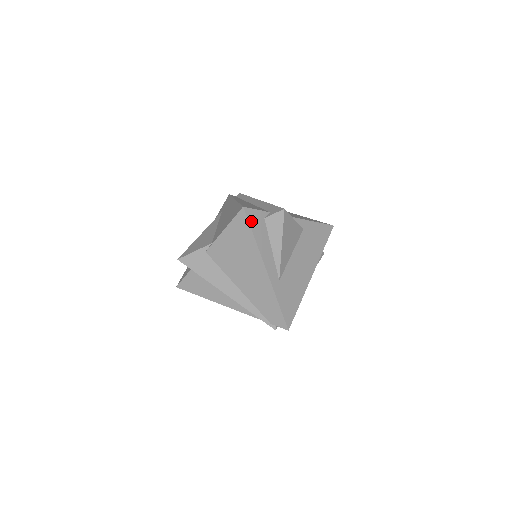
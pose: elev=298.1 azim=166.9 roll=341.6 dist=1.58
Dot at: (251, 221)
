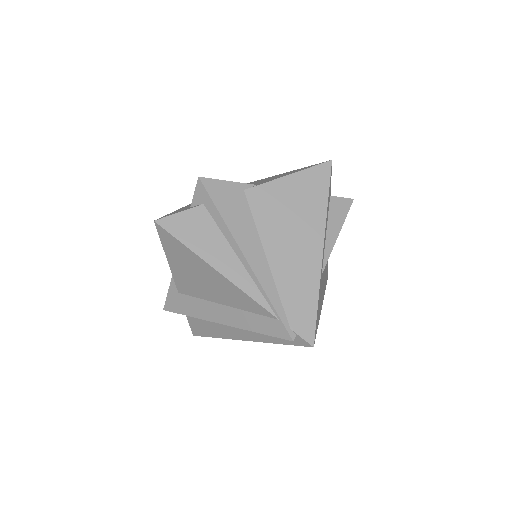
Dot at: (330, 182)
